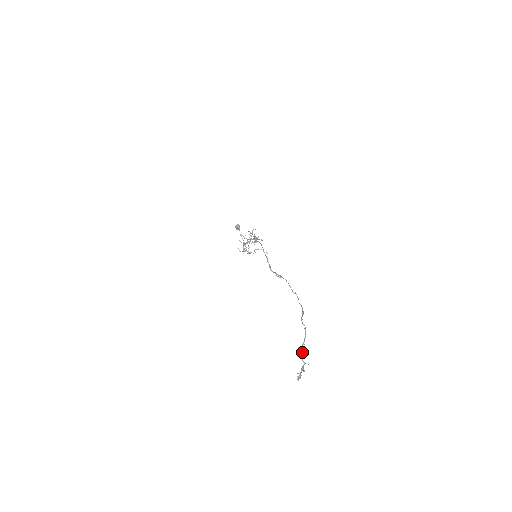
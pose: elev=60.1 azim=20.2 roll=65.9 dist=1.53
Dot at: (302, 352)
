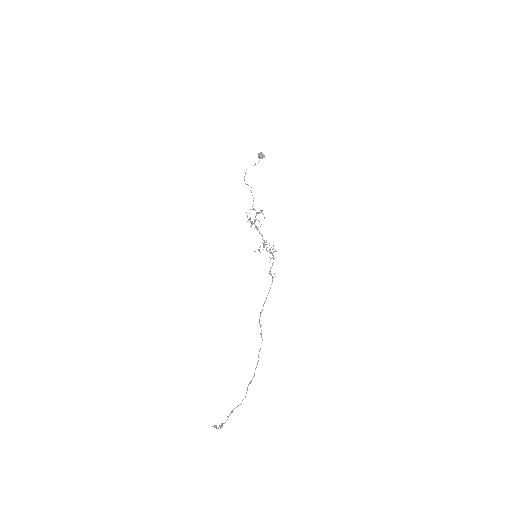
Dot at: occluded
